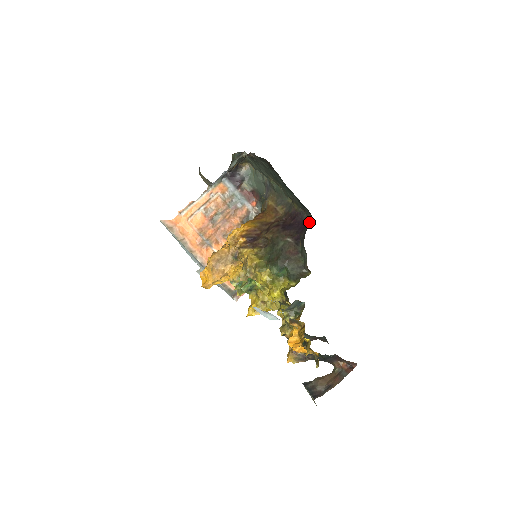
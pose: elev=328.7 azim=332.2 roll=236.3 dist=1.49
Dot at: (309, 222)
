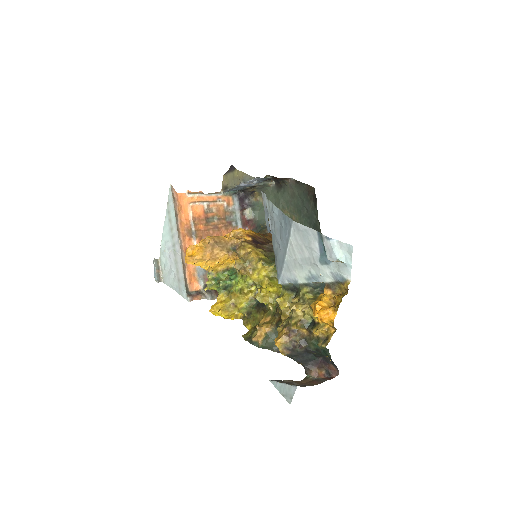
Dot at: occluded
